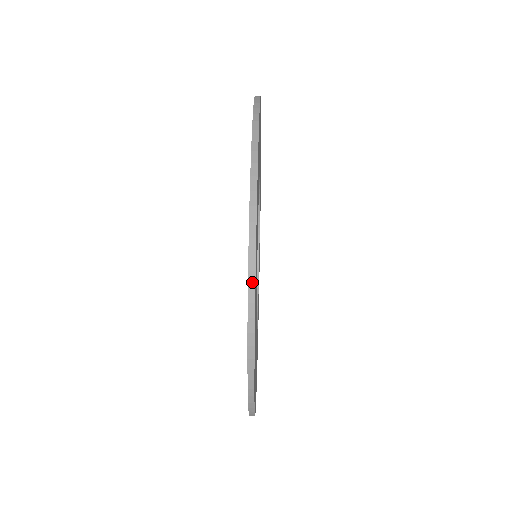
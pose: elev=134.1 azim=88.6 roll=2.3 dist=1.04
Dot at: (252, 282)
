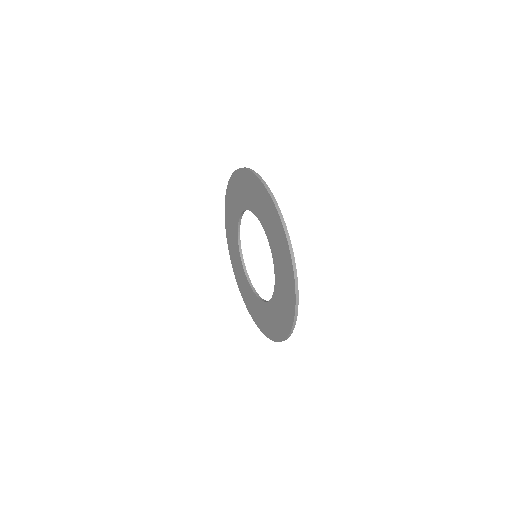
Dot at: (281, 216)
